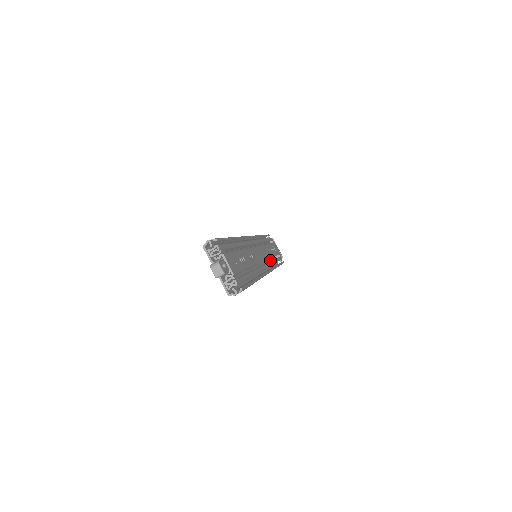
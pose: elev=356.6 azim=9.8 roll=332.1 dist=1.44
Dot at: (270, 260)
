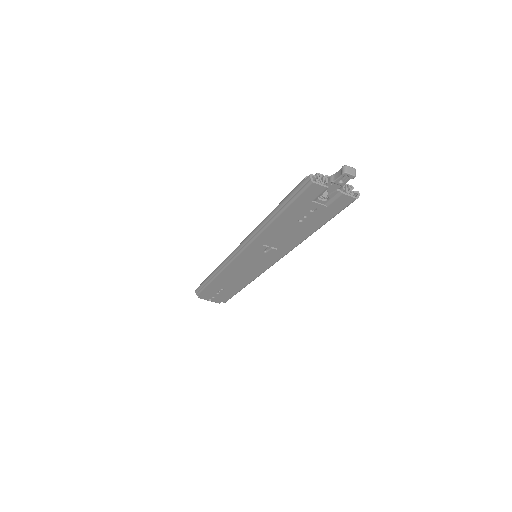
Dot at: (234, 286)
